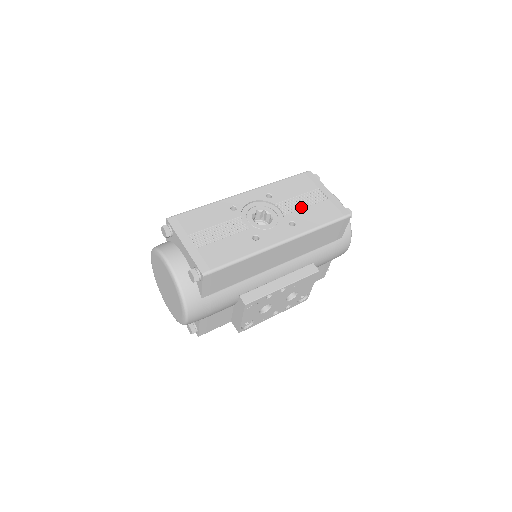
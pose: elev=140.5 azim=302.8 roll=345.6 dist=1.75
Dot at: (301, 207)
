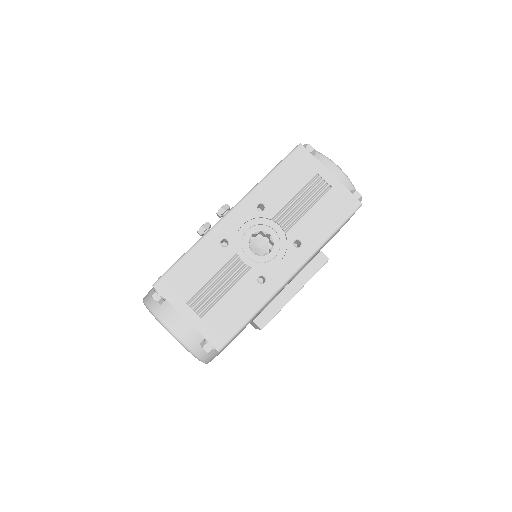
Dot at: (302, 212)
